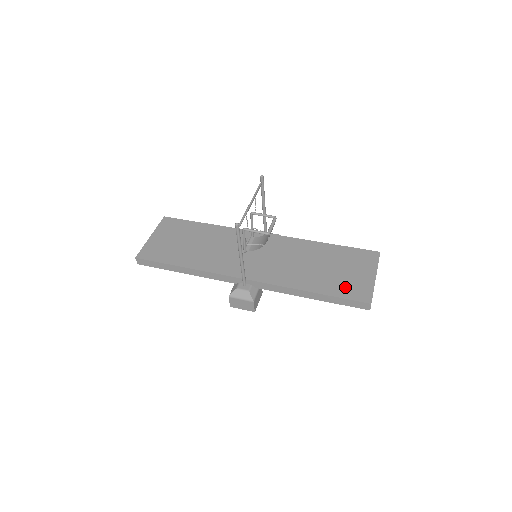
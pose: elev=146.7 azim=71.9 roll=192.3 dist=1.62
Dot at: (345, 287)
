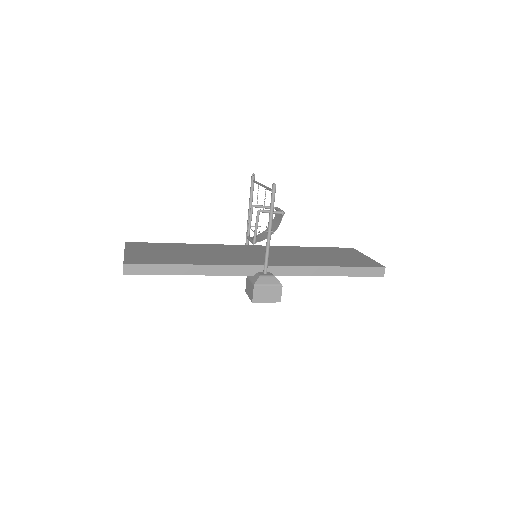
Dot at: (355, 262)
